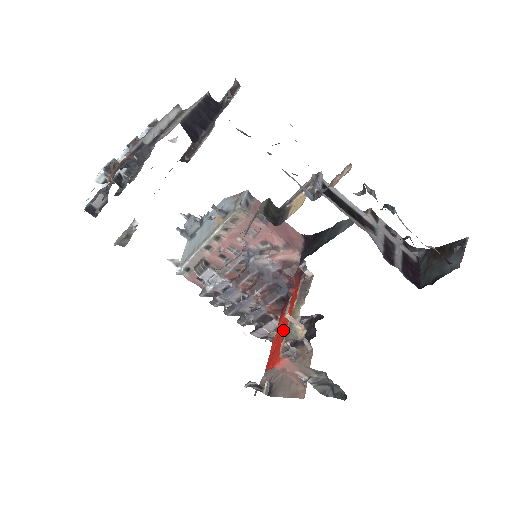
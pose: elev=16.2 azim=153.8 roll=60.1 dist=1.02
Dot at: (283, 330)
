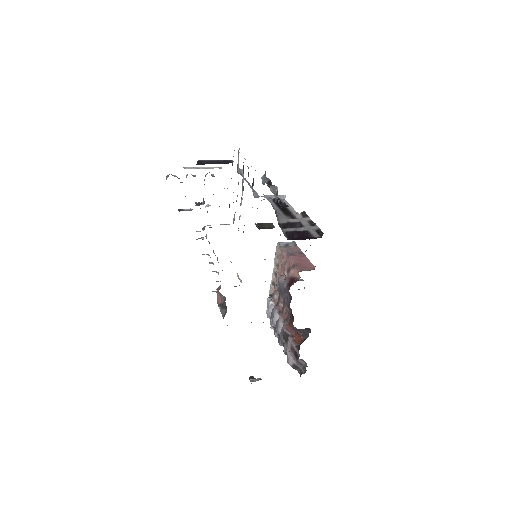
Dot at: occluded
